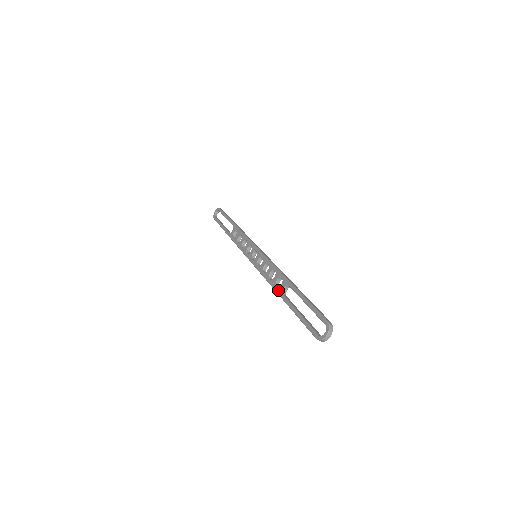
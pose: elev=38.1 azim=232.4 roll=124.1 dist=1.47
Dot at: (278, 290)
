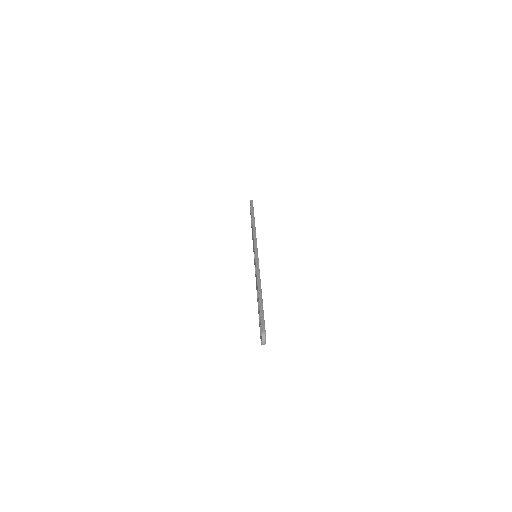
Dot at: occluded
